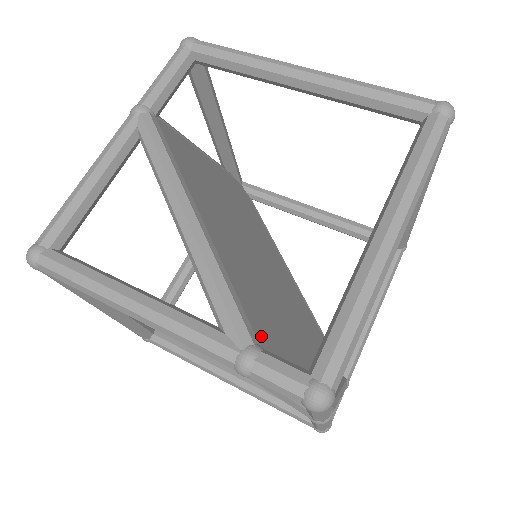
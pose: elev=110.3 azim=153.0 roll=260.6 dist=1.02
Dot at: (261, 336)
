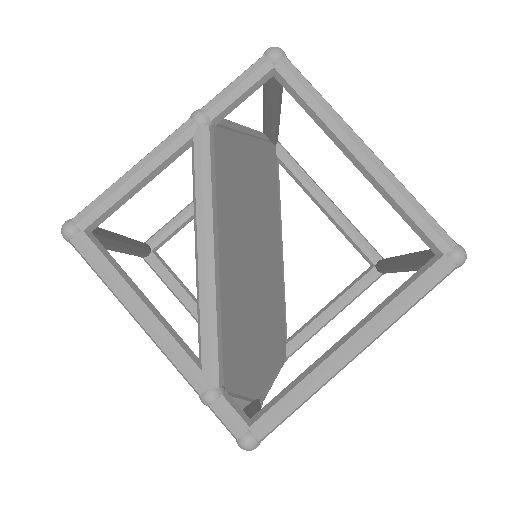
Dot at: (228, 372)
